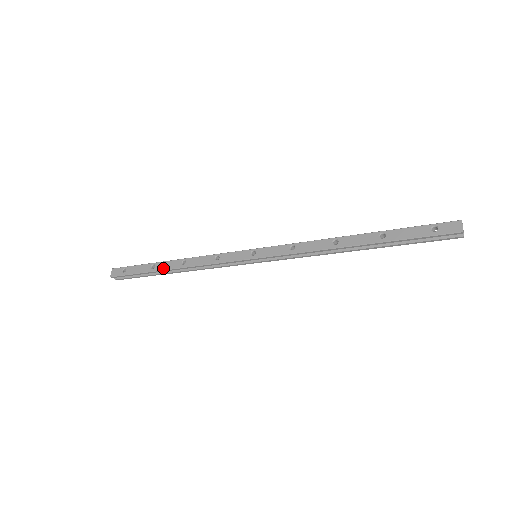
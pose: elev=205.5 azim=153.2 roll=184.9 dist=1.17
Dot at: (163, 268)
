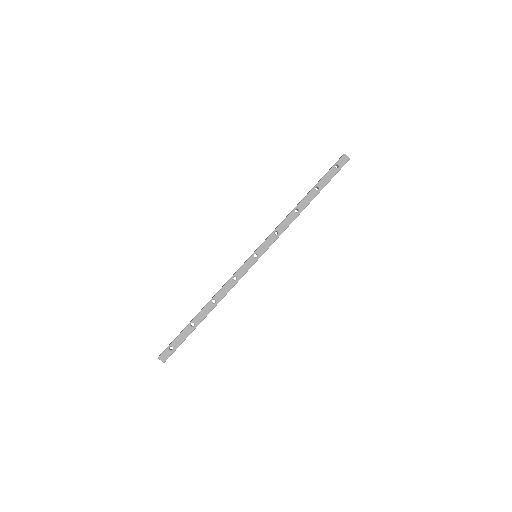
Dot at: (202, 318)
